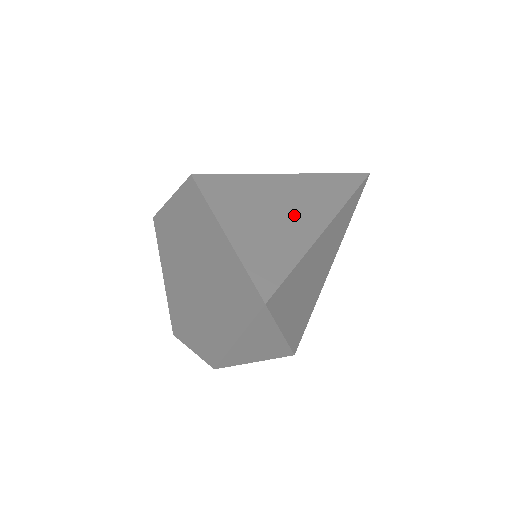
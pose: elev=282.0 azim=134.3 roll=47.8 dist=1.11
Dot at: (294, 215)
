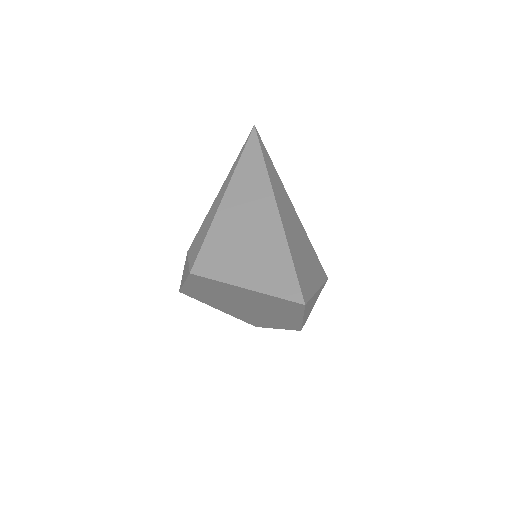
Dot at: (257, 227)
